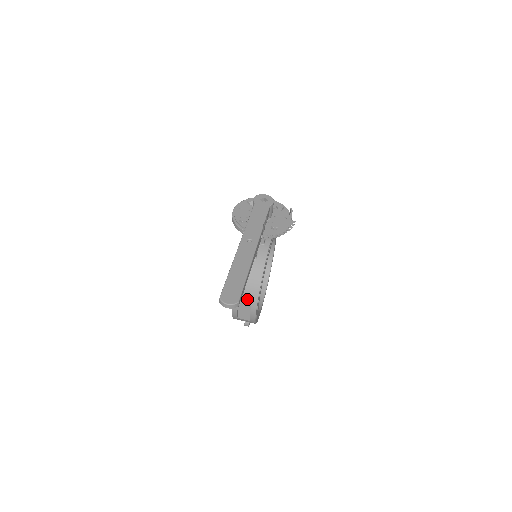
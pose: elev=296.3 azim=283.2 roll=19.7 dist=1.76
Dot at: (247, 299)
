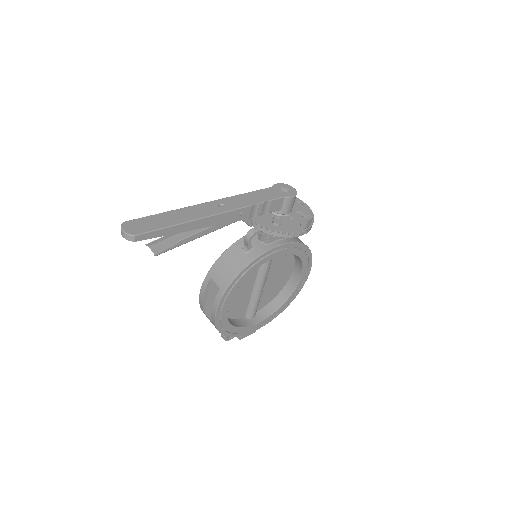
Dot at: (215, 291)
